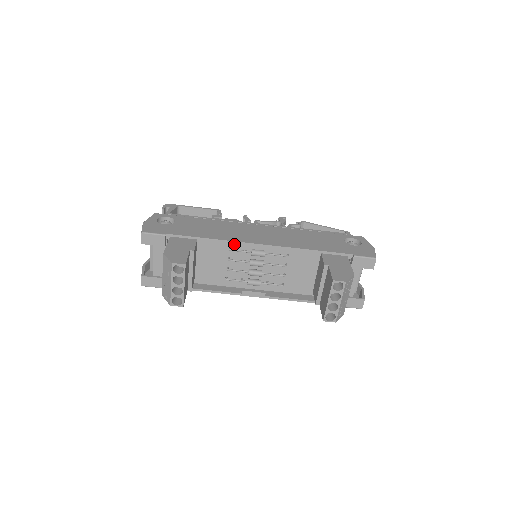
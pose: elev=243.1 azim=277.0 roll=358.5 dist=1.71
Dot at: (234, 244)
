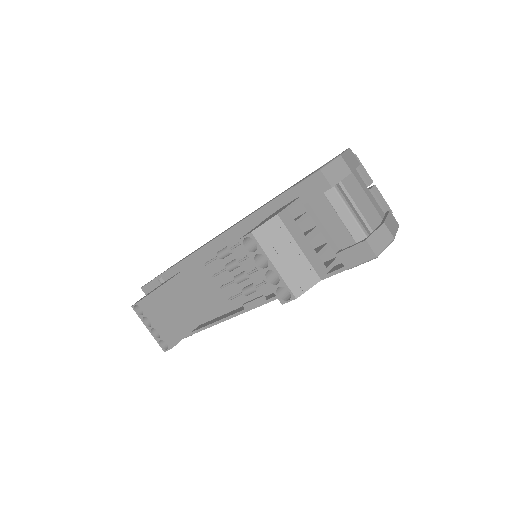
Dot at: (207, 256)
